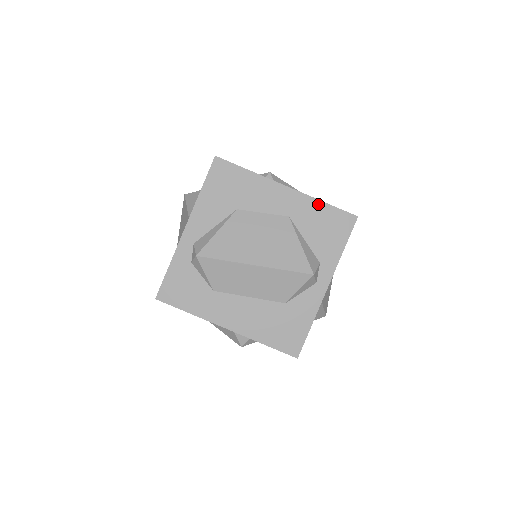
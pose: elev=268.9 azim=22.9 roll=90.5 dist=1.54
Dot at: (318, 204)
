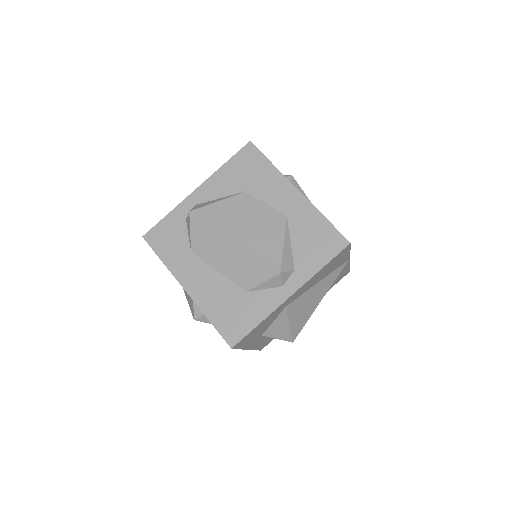
Dot at: (318, 216)
